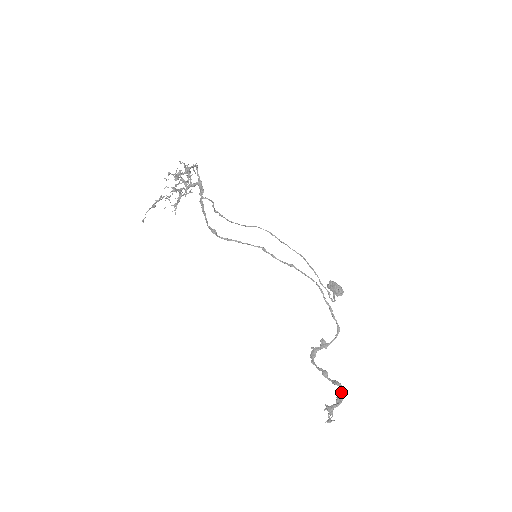
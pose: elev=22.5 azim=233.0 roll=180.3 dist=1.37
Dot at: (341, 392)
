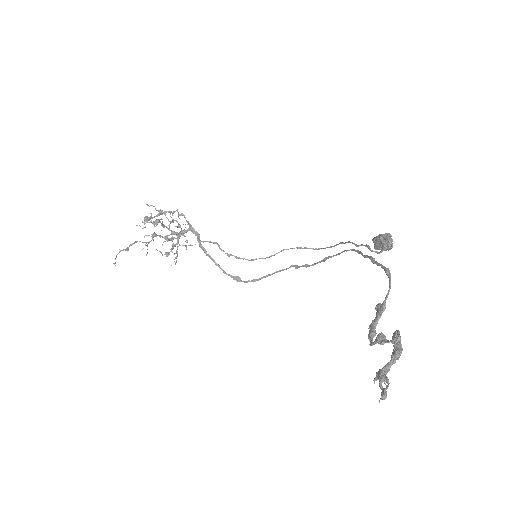
Dot at: occluded
